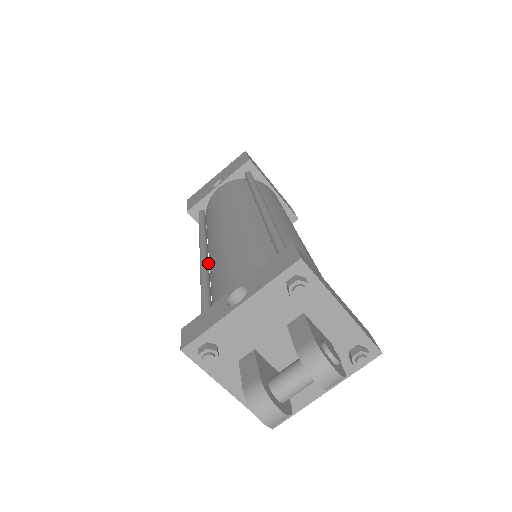
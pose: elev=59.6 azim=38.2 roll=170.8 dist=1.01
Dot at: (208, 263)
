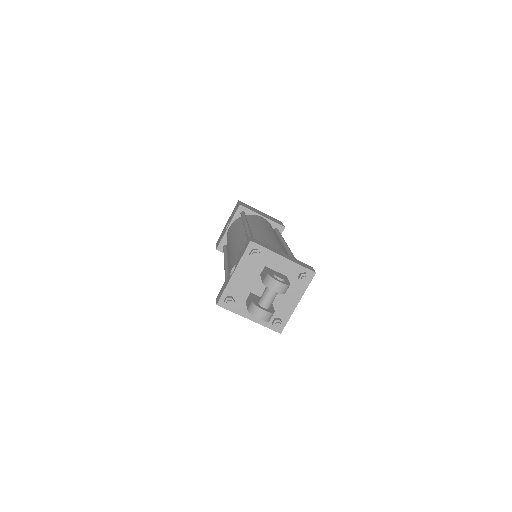
Dot at: (228, 268)
